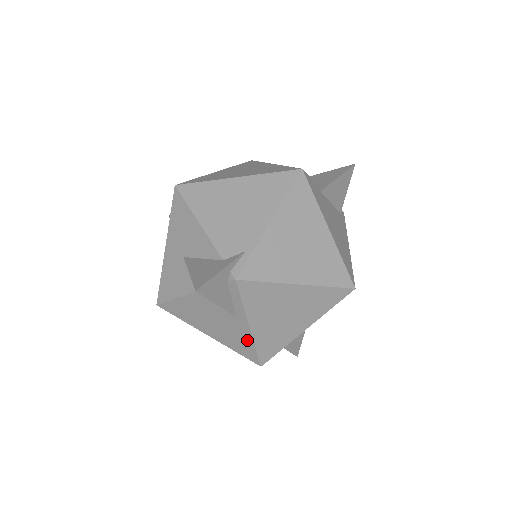
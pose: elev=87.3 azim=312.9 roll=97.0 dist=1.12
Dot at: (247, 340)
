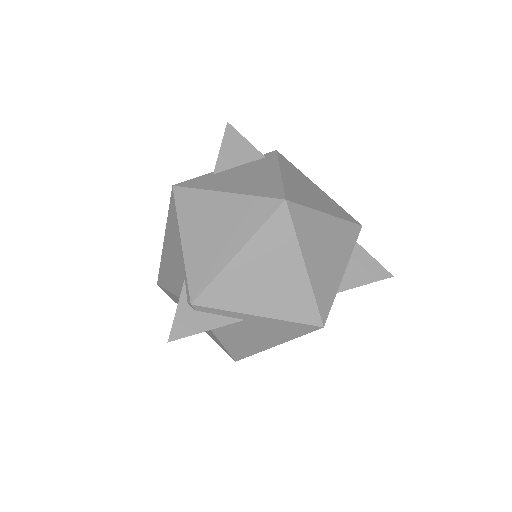
Dot at: (279, 324)
